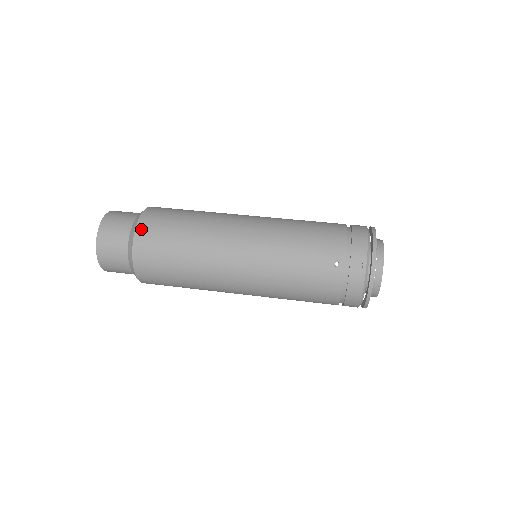
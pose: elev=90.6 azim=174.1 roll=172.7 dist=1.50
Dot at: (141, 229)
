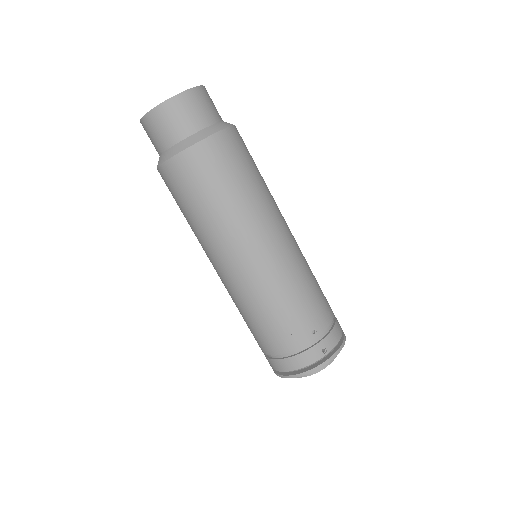
Dot at: (225, 136)
